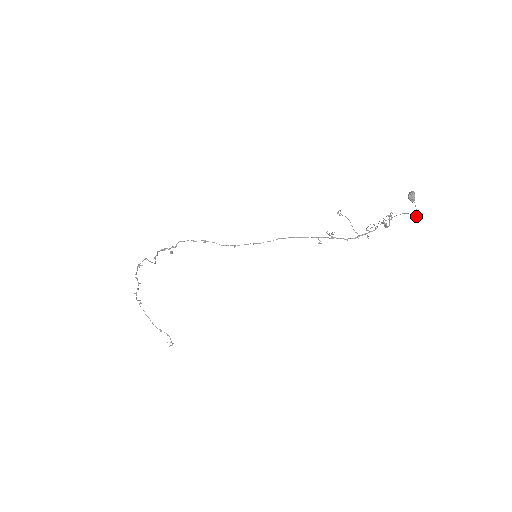
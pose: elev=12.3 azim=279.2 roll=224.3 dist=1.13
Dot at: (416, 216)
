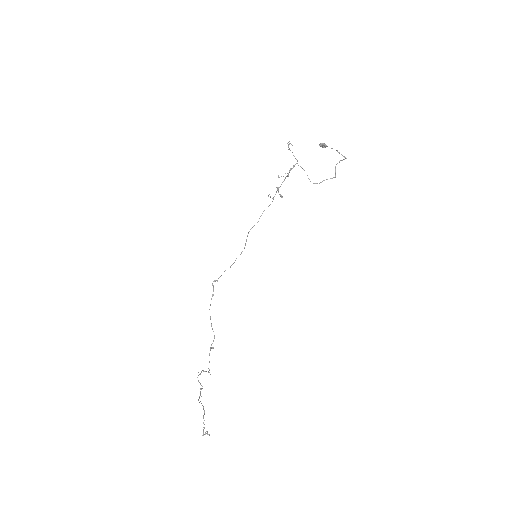
Dot at: (339, 153)
